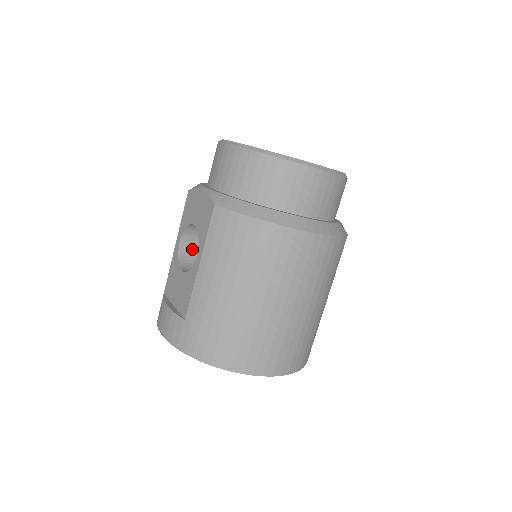
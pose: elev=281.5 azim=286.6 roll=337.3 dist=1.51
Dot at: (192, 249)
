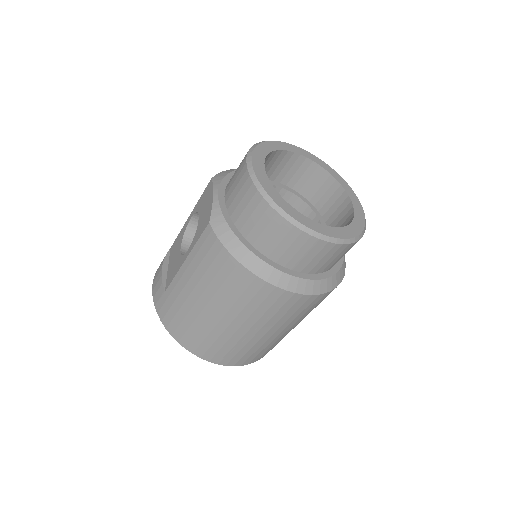
Dot at: occluded
